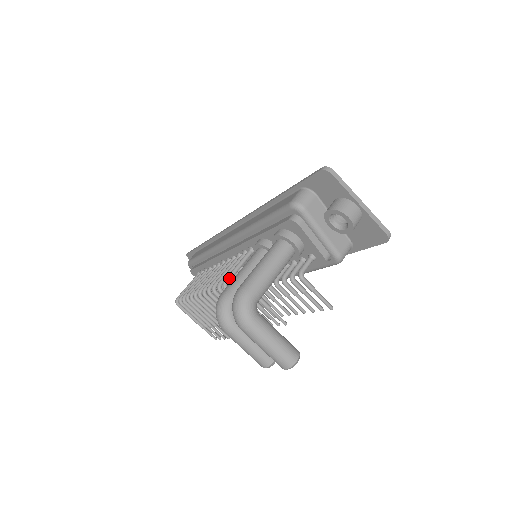
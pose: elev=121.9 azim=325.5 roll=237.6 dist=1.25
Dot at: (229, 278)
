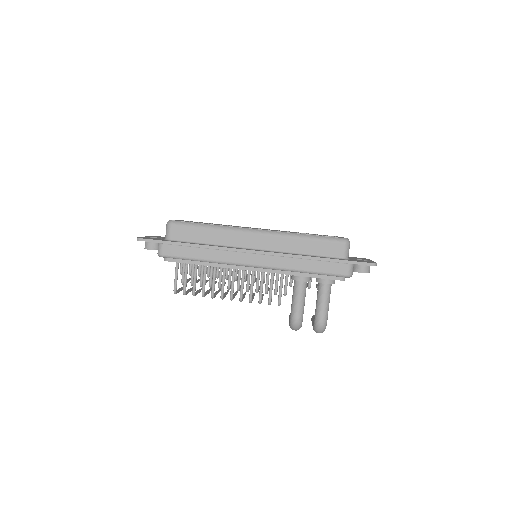
Dot at: occluded
